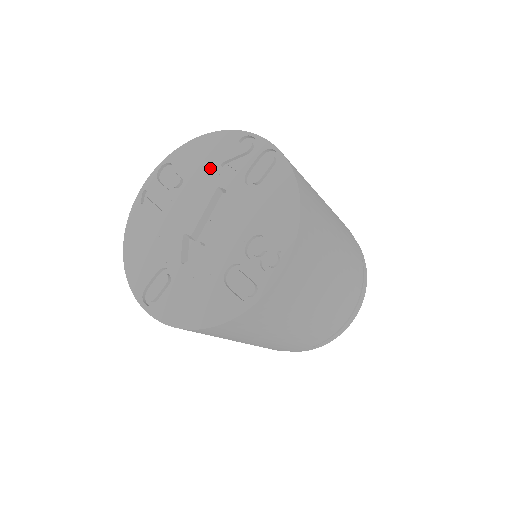
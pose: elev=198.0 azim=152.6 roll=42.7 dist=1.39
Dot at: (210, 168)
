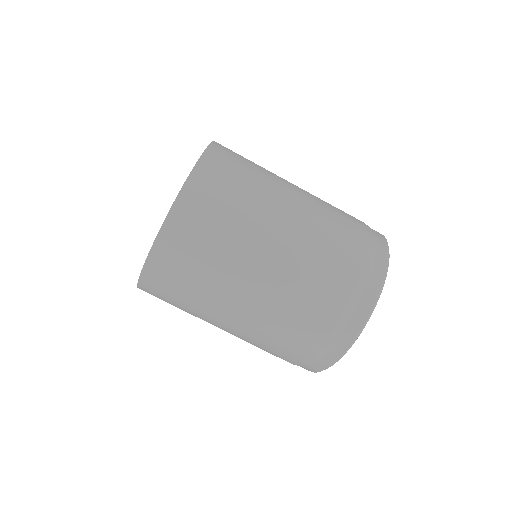
Dot at: occluded
